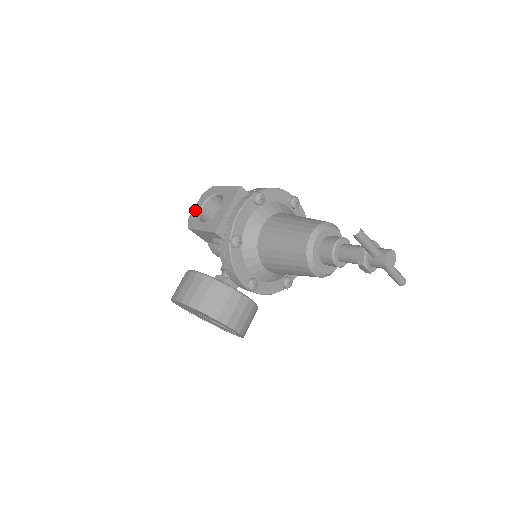
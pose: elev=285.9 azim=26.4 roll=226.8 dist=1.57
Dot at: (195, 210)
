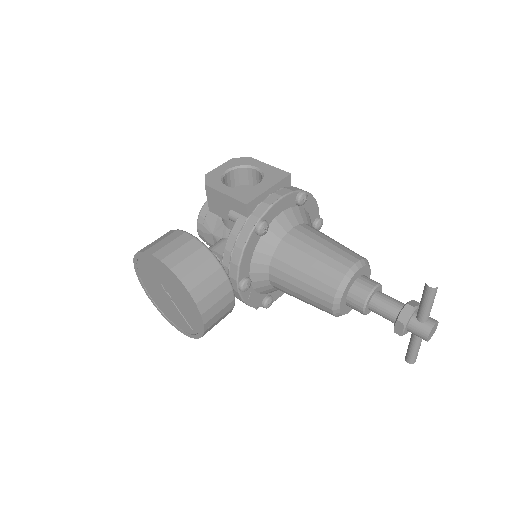
Dot at: (219, 169)
